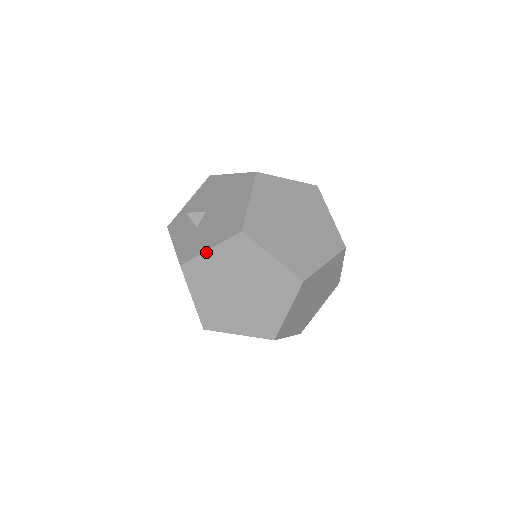
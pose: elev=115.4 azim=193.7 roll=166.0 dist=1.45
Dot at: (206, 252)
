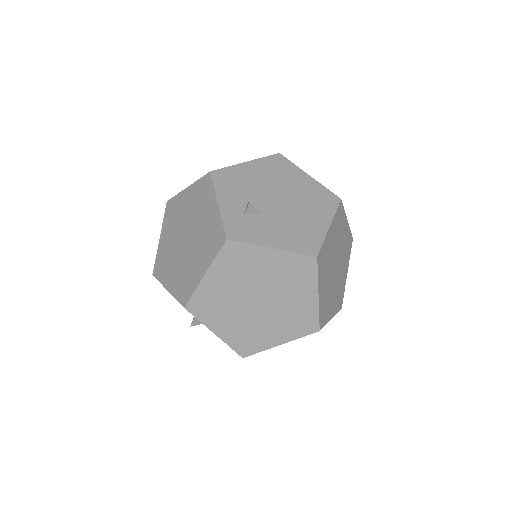
Dot at: occluded
